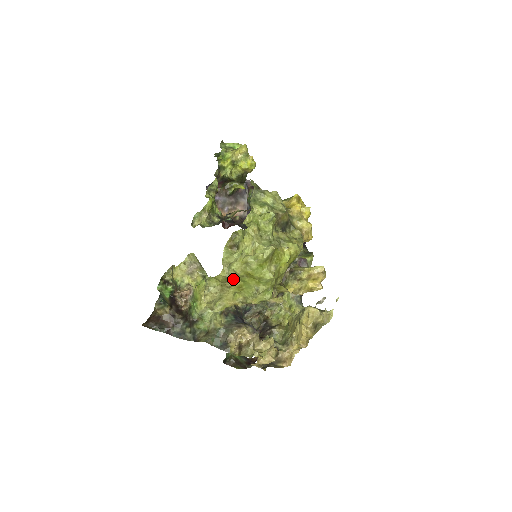
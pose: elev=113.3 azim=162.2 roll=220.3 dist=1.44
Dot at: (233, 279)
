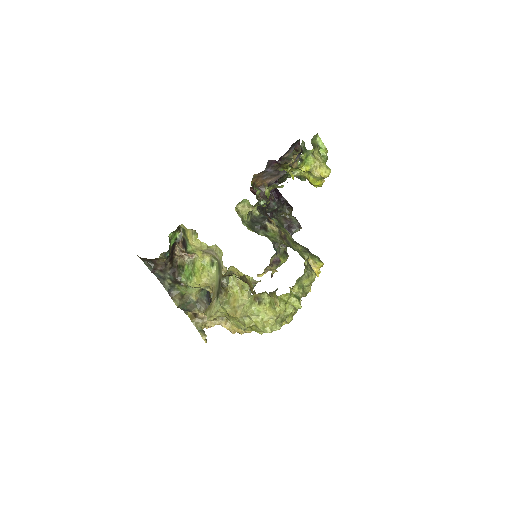
Dot at: (237, 317)
